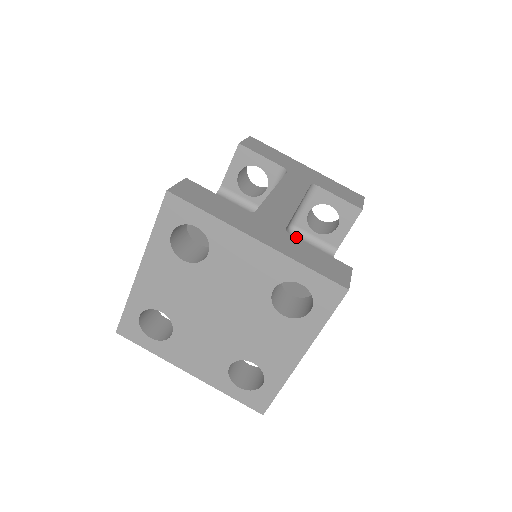
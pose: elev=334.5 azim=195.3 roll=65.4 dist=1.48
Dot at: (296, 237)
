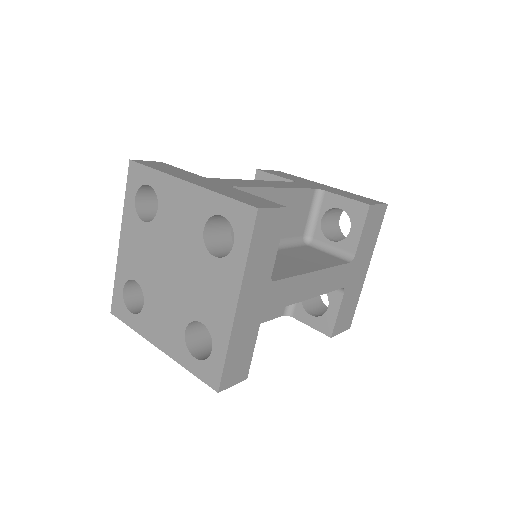
Dot at: (311, 247)
